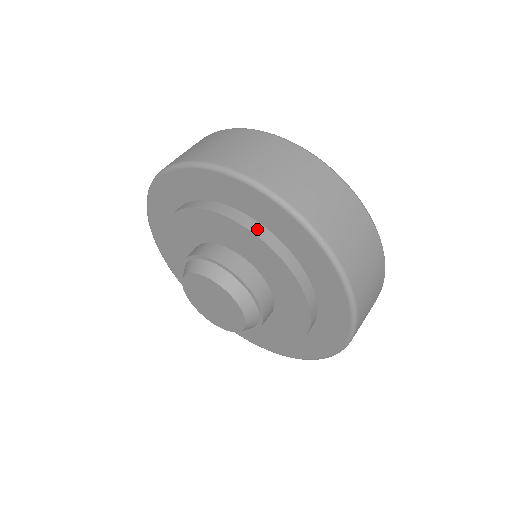
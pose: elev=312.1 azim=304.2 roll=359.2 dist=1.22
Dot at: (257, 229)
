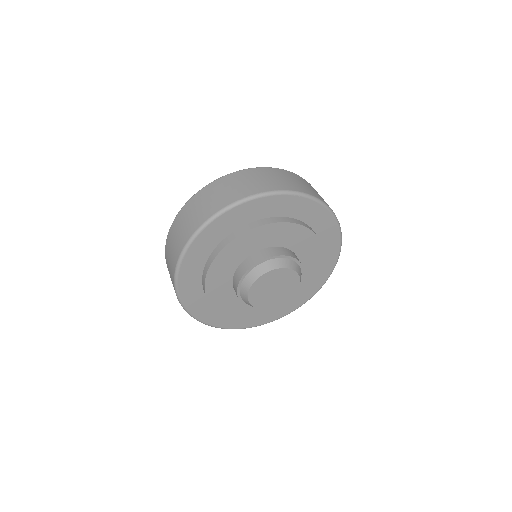
Dot at: (292, 221)
